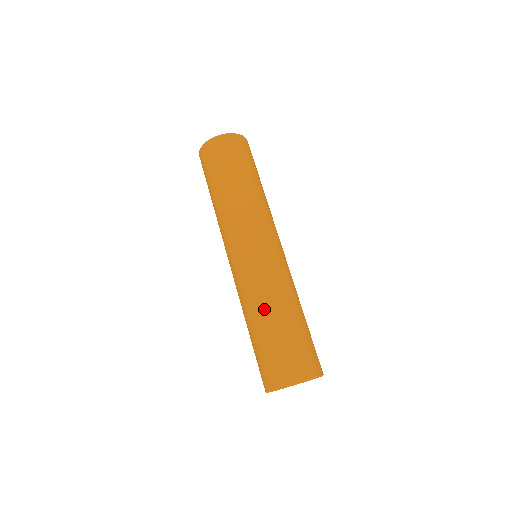
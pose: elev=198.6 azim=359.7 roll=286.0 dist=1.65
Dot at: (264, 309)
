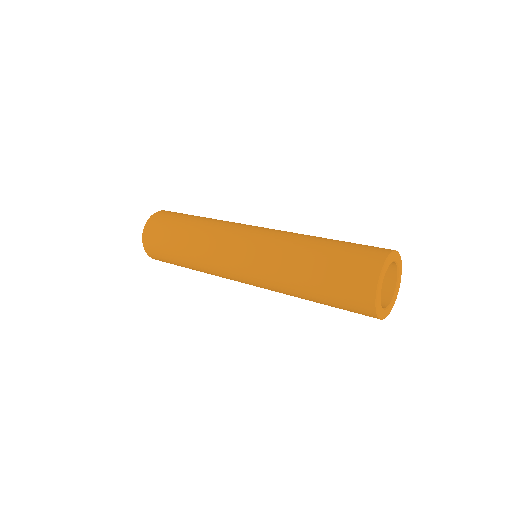
Dot at: (299, 255)
